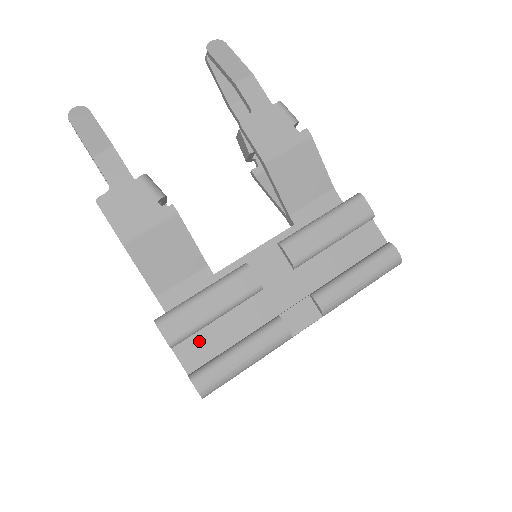
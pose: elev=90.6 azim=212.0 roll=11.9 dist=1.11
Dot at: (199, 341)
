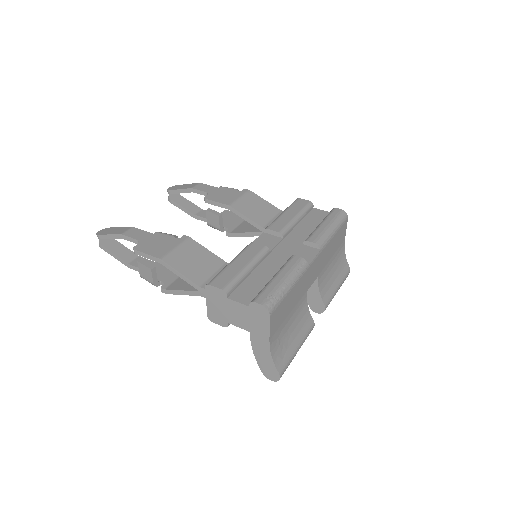
Dot at: (245, 288)
